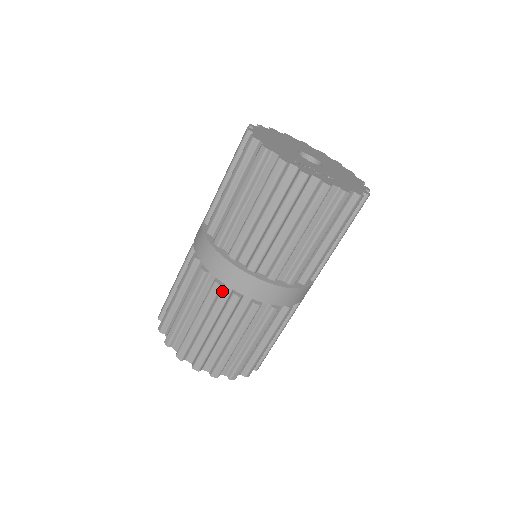
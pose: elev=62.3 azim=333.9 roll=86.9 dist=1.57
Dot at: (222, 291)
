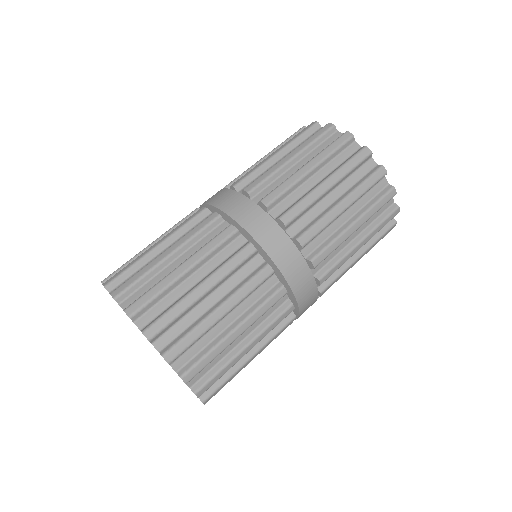
Dot at: (204, 218)
